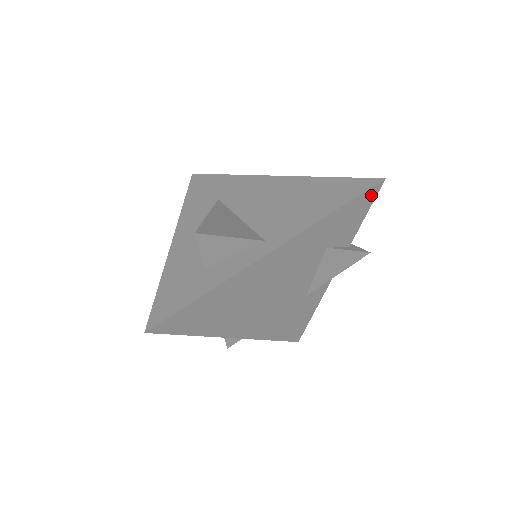
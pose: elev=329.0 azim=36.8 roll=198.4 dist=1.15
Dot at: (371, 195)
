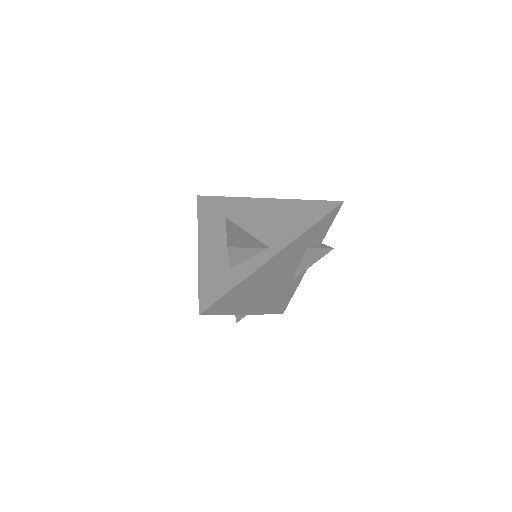
Dot at: (335, 212)
